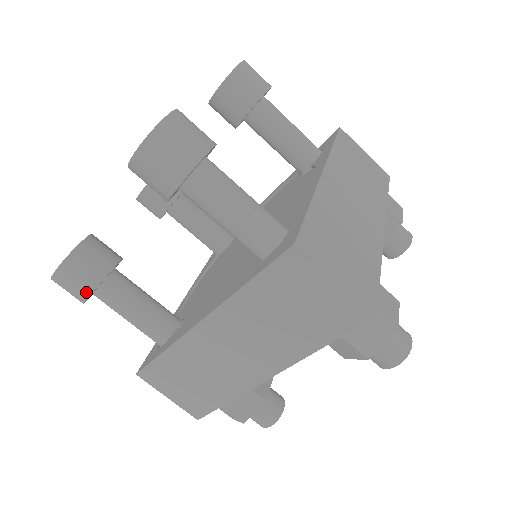
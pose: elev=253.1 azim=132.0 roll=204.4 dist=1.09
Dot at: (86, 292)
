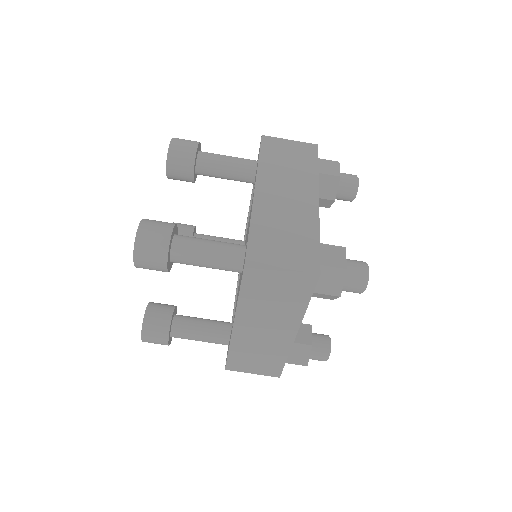
Dot at: (165, 339)
